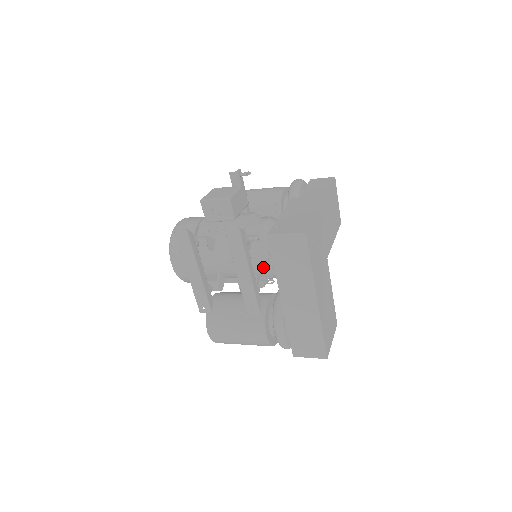
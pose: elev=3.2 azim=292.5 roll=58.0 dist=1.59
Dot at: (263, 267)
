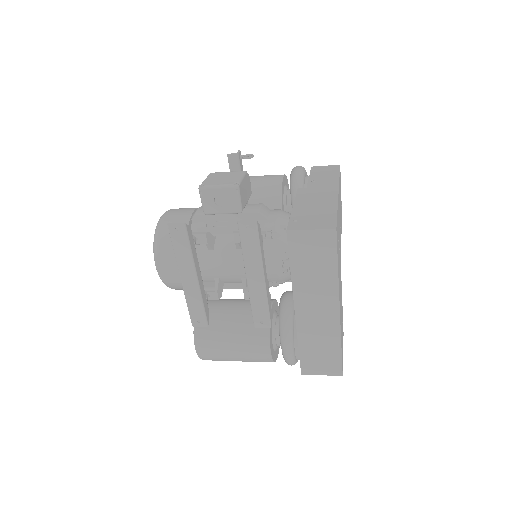
Dot at: (277, 270)
